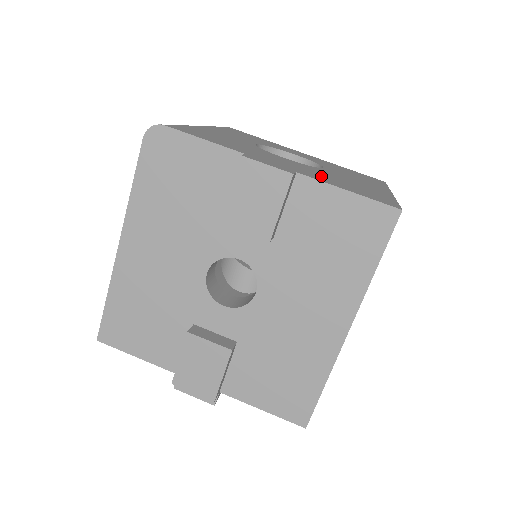
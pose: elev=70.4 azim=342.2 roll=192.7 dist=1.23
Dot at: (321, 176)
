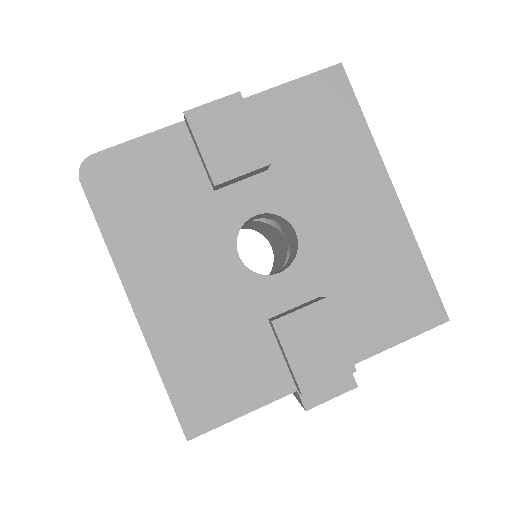
Dot at: occluded
